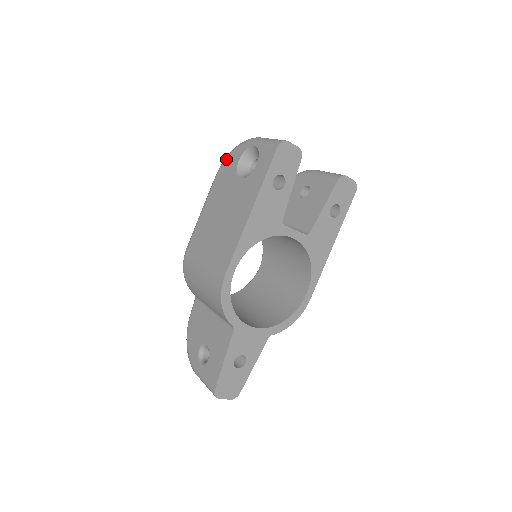
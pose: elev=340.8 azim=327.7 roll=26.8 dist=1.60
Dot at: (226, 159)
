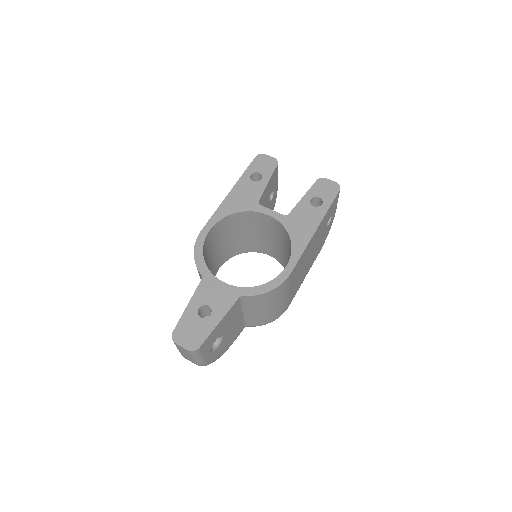
Dot at: occluded
